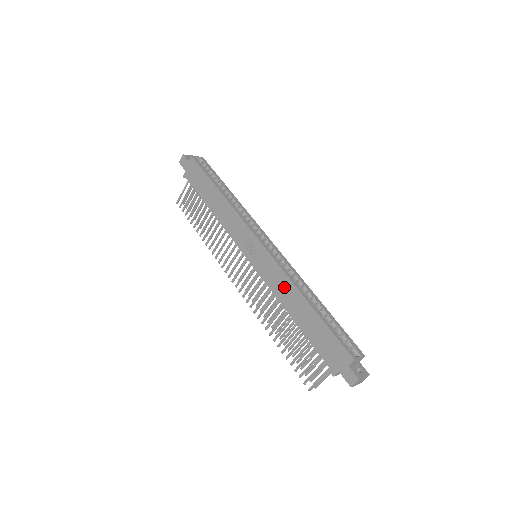
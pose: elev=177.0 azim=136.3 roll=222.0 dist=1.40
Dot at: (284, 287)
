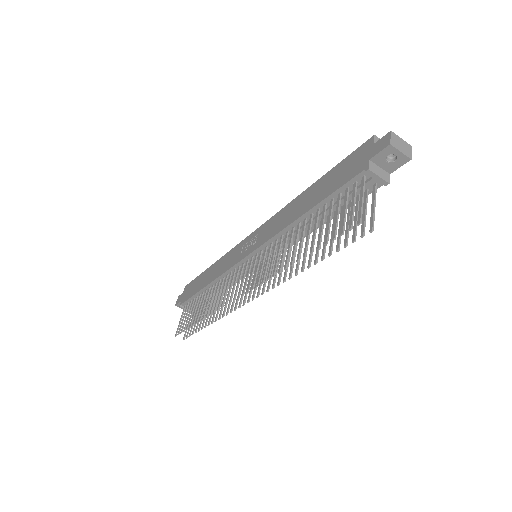
Dot at: (284, 215)
